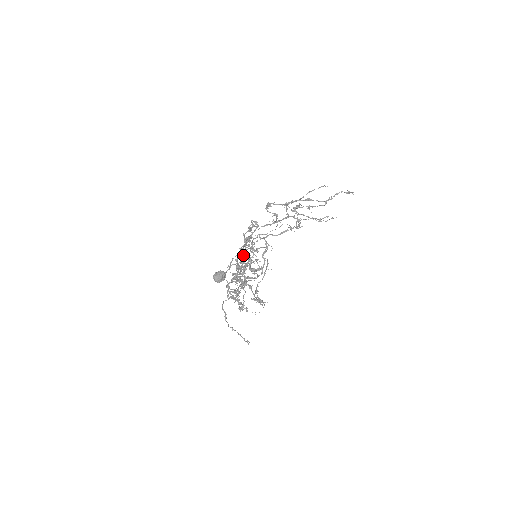
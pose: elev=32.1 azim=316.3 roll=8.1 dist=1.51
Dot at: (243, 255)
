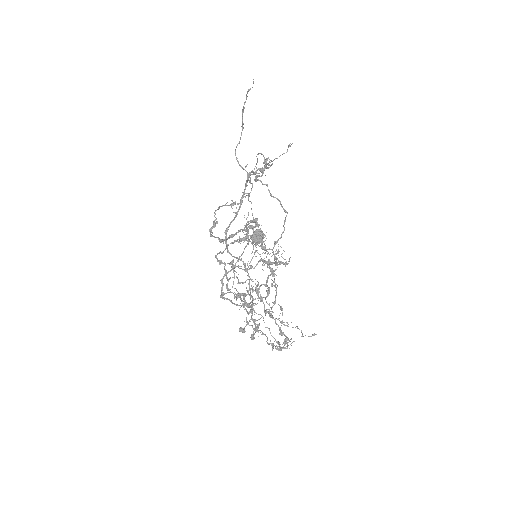
Dot at: (240, 295)
